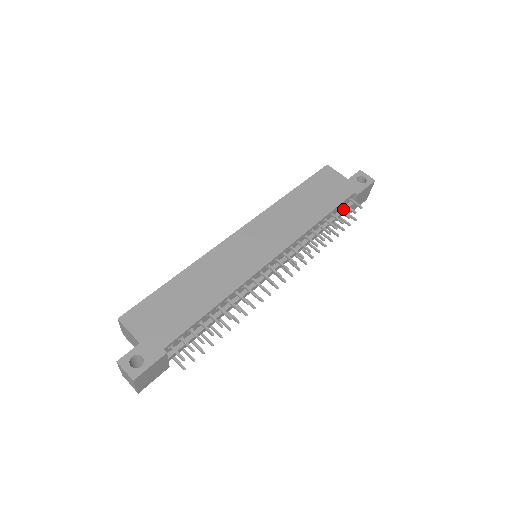
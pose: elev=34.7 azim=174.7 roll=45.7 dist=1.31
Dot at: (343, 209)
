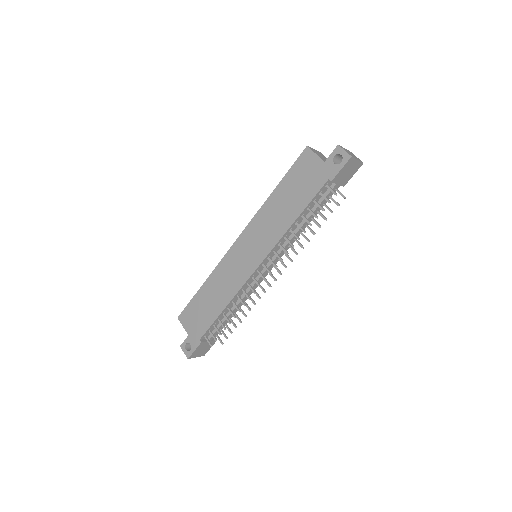
Dot at: (324, 195)
